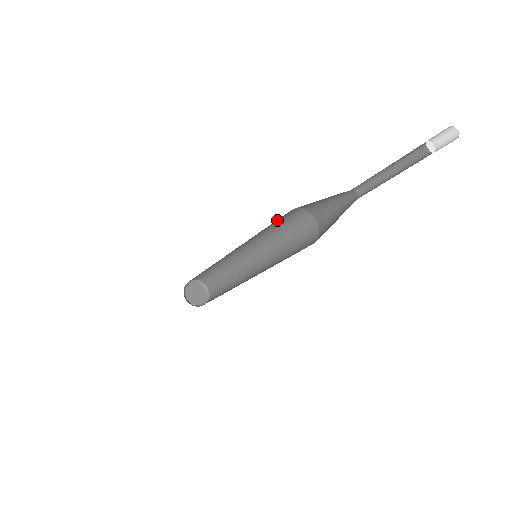
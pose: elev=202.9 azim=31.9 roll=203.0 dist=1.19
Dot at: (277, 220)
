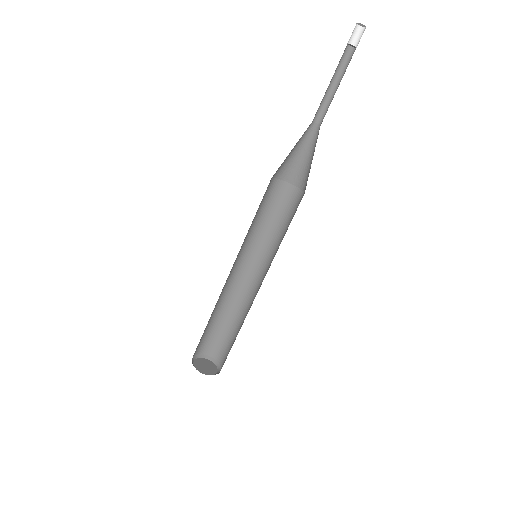
Dot at: (279, 208)
